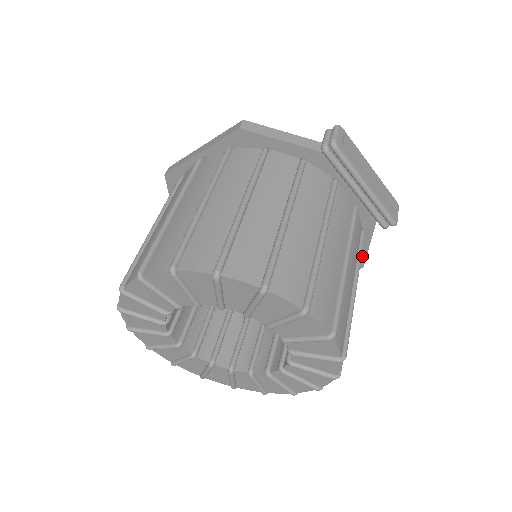
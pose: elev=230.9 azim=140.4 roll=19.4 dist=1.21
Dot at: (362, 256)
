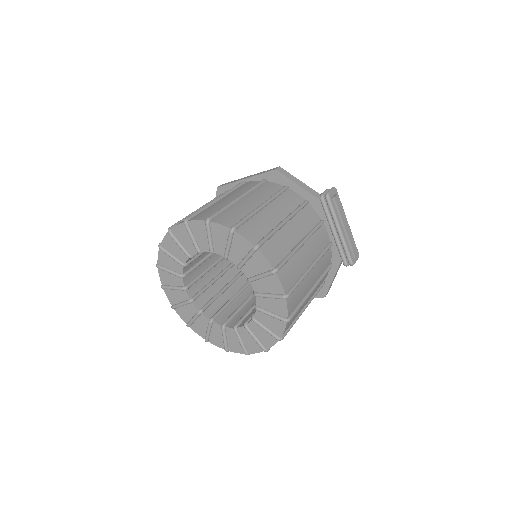
Dot at: (326, 287)
